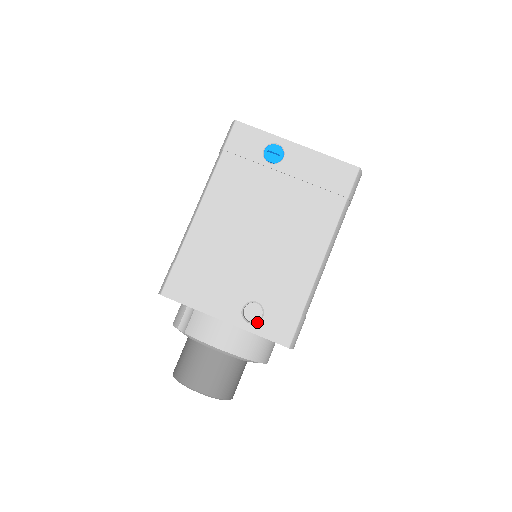
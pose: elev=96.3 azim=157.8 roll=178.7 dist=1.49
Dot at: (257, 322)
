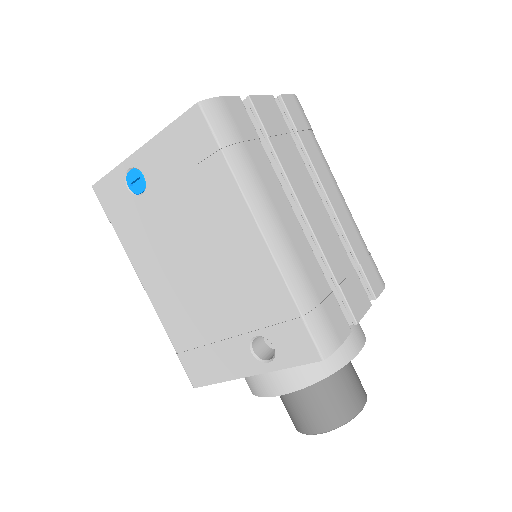
Dot at: (274, 356)
